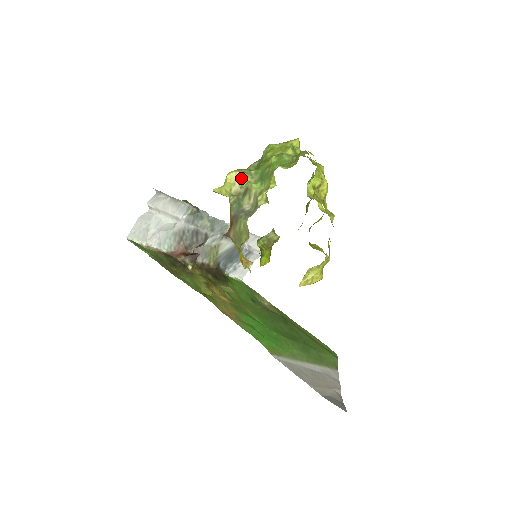
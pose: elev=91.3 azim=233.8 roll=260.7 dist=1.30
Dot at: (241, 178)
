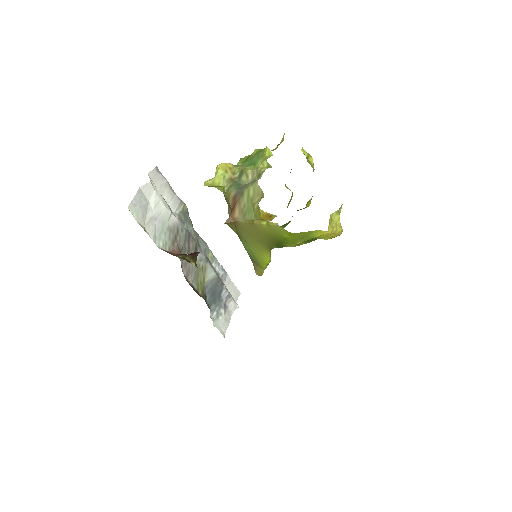
Dot at: (231, 167)
